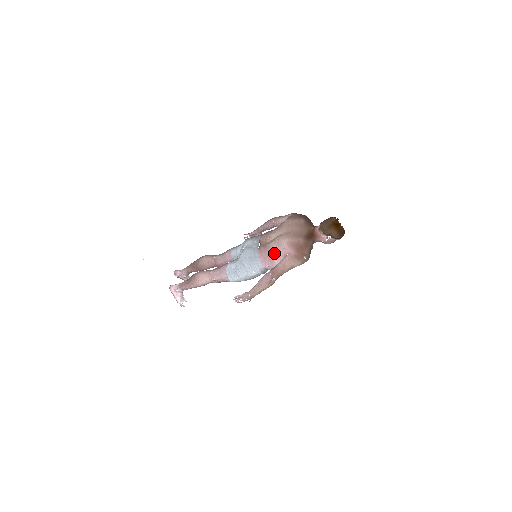
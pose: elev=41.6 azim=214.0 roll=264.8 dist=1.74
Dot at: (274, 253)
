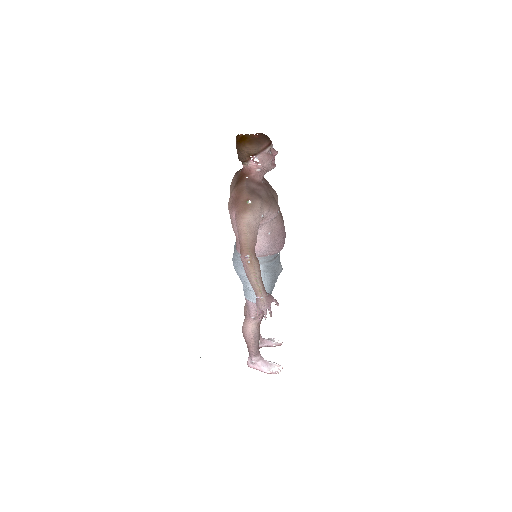
Dot at: occluded
